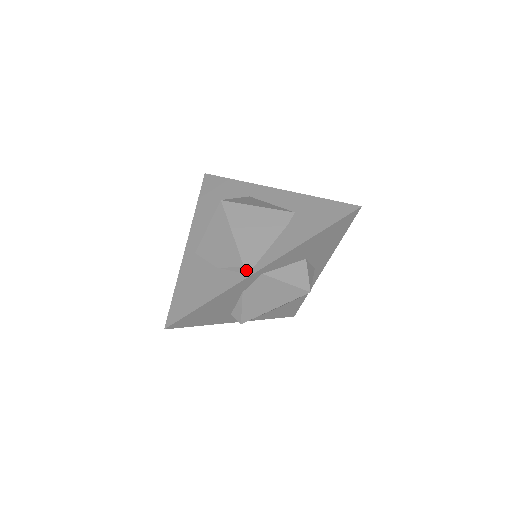
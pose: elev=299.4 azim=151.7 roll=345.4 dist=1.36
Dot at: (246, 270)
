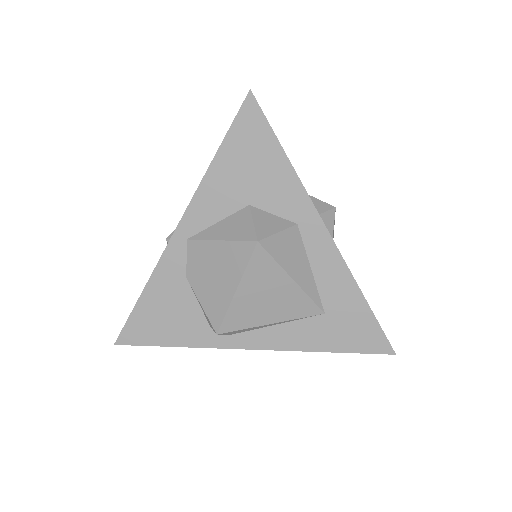
Dot at: occluded
